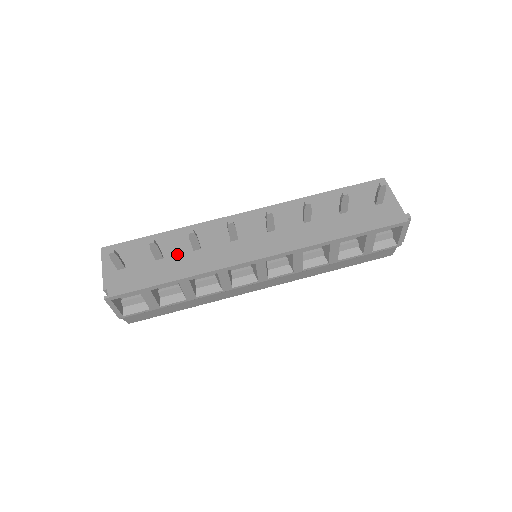
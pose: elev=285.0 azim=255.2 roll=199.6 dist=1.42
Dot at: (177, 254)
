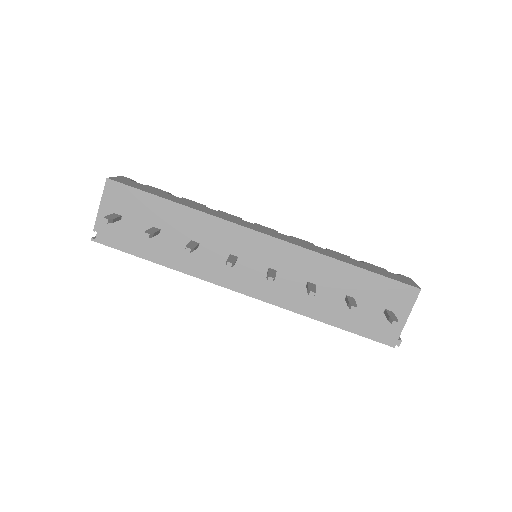
Dot at: (174, 237)
